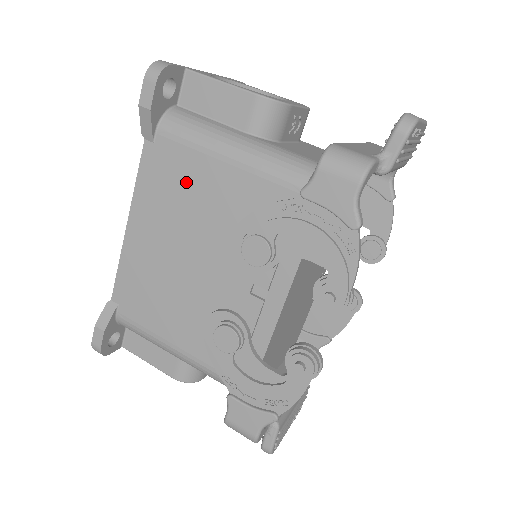
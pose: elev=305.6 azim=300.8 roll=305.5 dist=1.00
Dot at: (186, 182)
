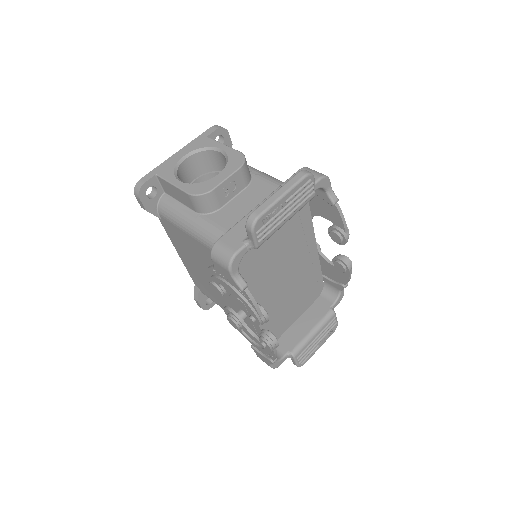
Dot at: (183, 241)
